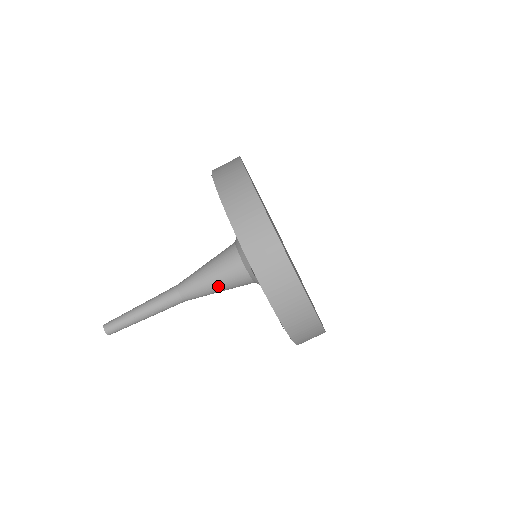
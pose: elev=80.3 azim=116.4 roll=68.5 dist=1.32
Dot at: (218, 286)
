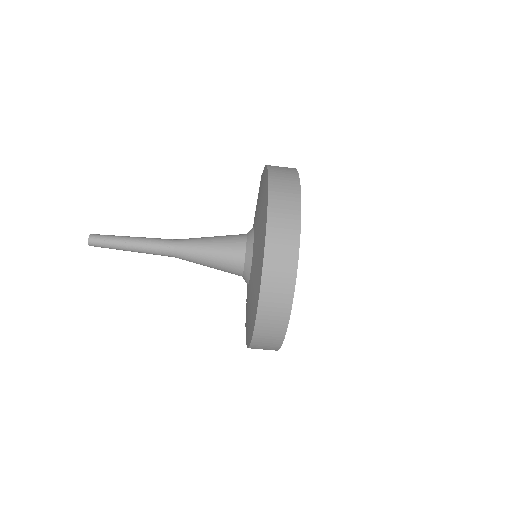
Dot at: (211, 267)
